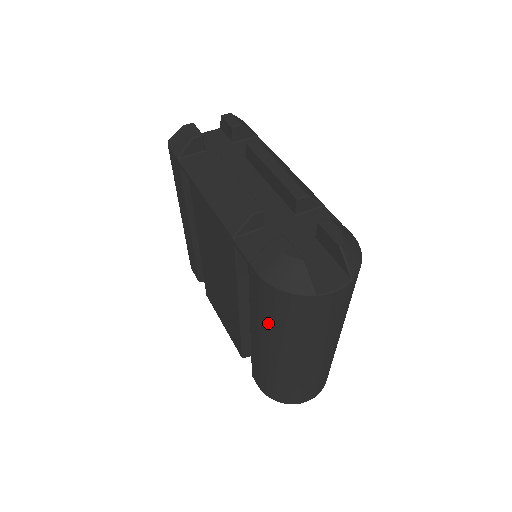
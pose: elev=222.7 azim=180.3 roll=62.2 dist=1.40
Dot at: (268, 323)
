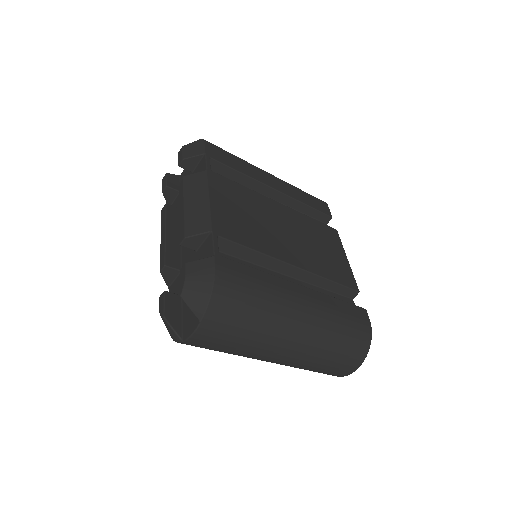
Dot at: occluded
